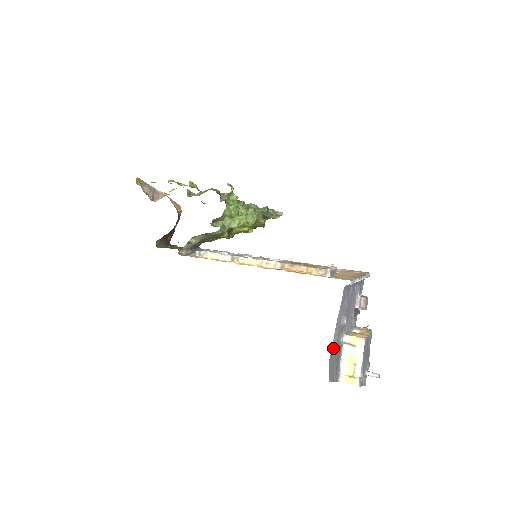
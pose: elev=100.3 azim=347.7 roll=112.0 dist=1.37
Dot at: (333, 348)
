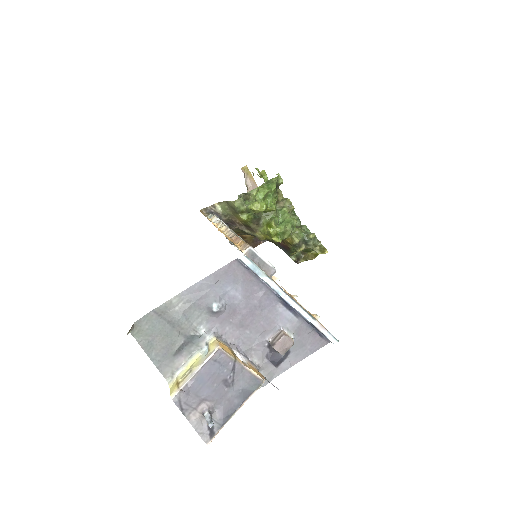
Dot at: (170, 309)
